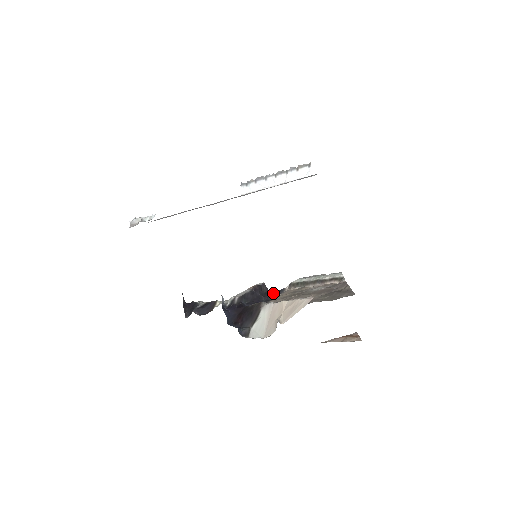
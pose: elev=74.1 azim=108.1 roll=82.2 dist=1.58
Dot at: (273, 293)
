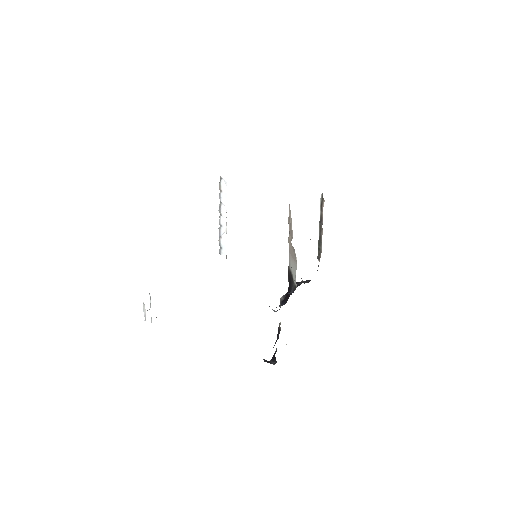
Dot at: occluded
